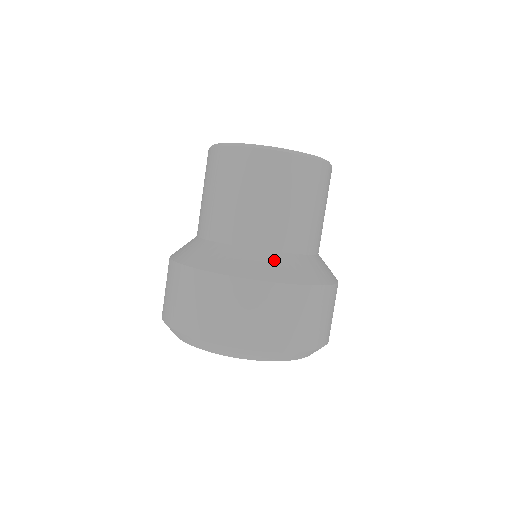
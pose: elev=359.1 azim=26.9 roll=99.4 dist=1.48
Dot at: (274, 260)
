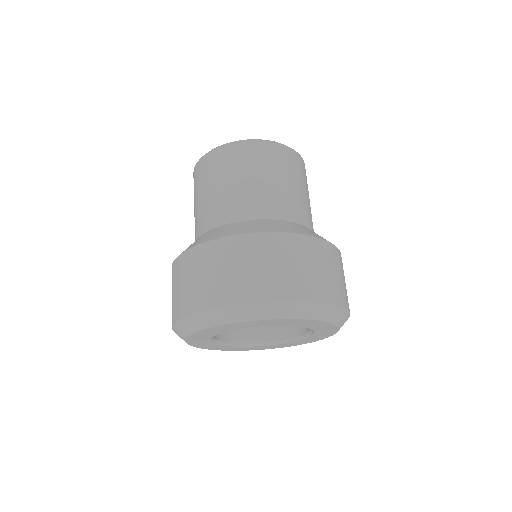
Dot at: (232, 226)
